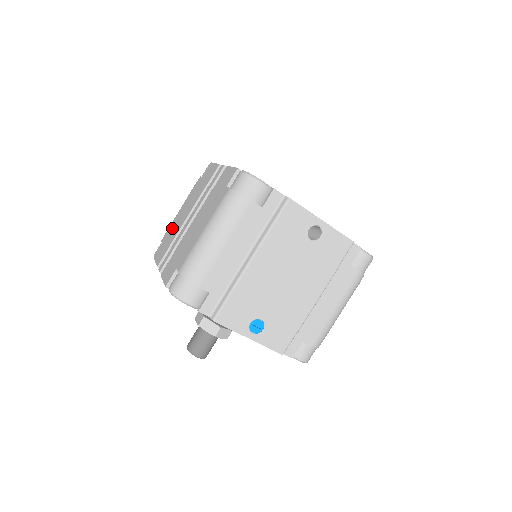
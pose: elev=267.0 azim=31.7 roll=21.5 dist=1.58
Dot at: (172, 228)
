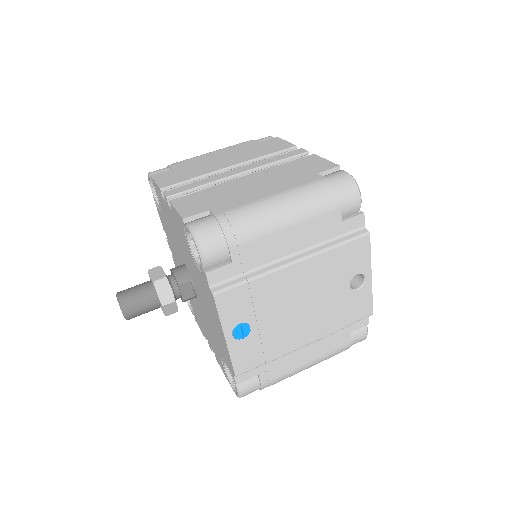
Dot at: (195, 163)
